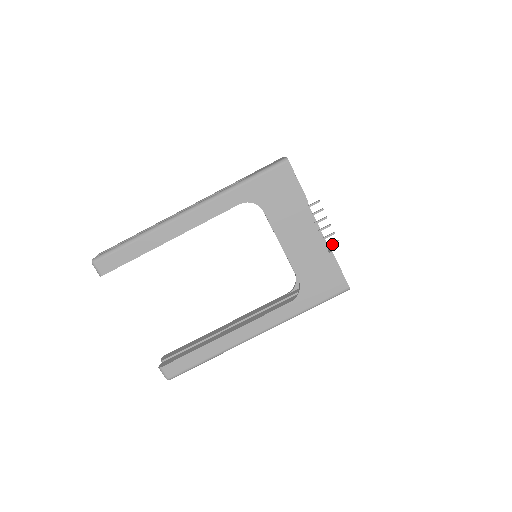
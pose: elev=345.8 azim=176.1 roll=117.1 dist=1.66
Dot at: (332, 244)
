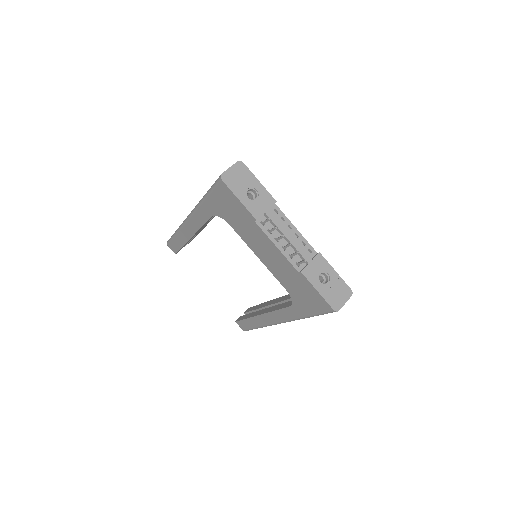
Dot at: (301, 263)
